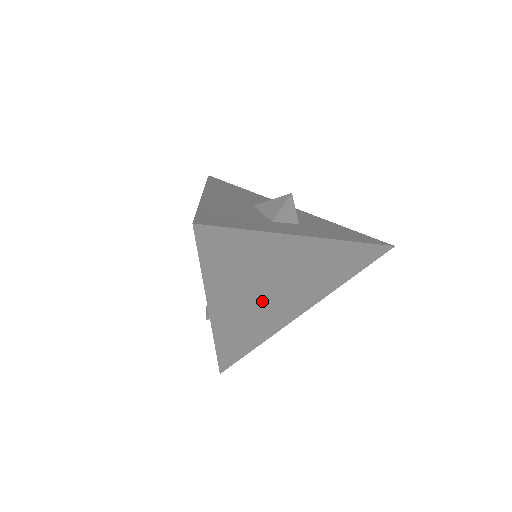
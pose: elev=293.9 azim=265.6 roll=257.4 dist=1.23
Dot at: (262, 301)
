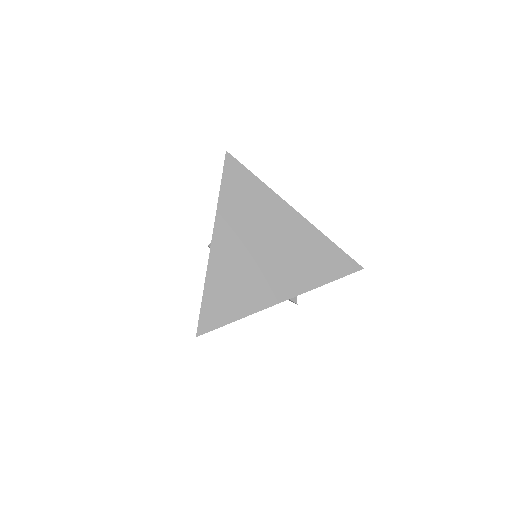
Dot at: (252, 255)
